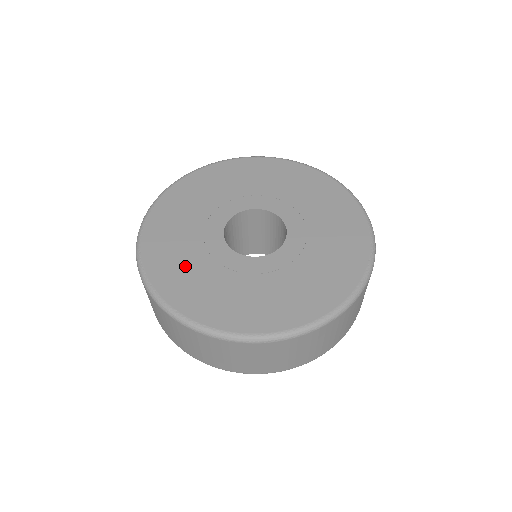
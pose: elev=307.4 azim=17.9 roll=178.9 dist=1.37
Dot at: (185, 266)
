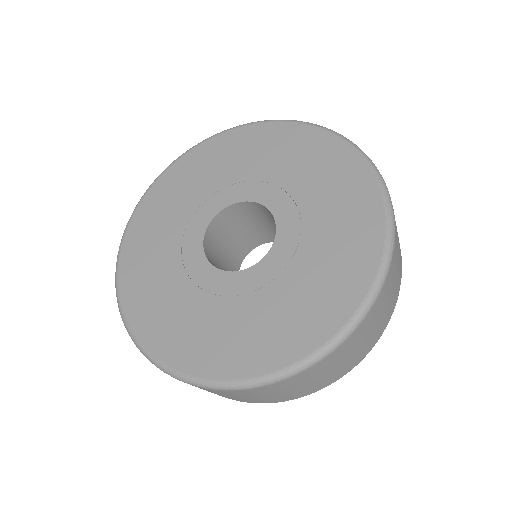
Dot at: (227, 331)
